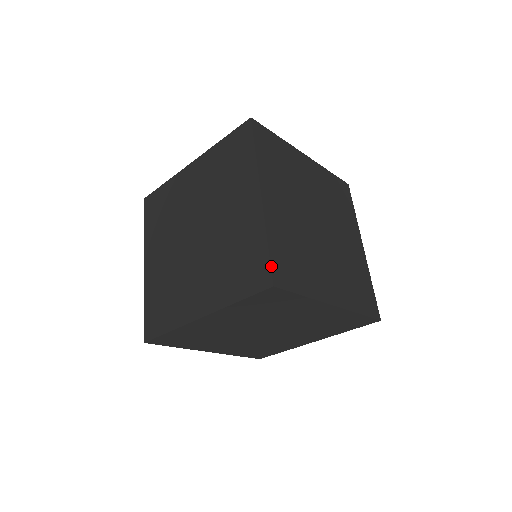
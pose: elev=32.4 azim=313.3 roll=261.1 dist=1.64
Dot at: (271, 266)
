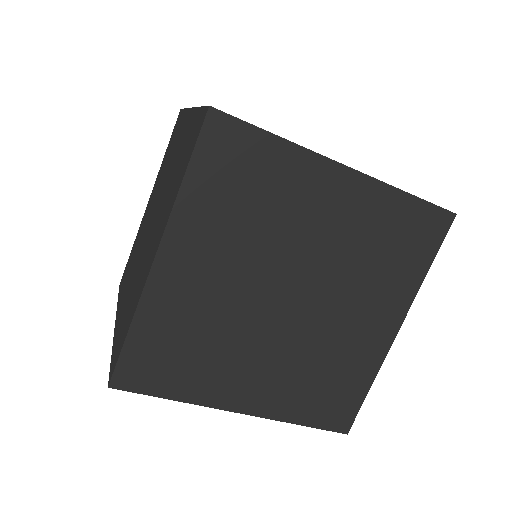
Dot at: (118, 362)
